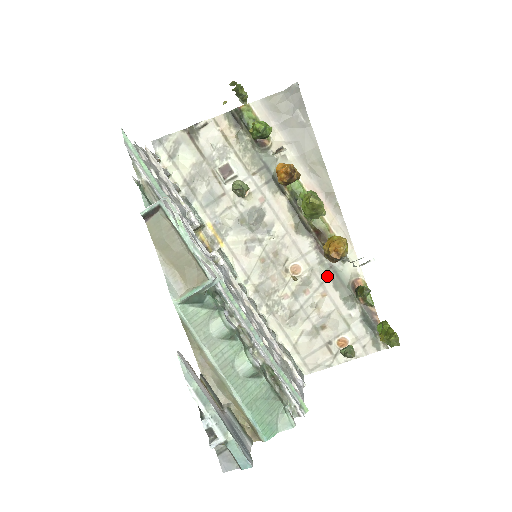
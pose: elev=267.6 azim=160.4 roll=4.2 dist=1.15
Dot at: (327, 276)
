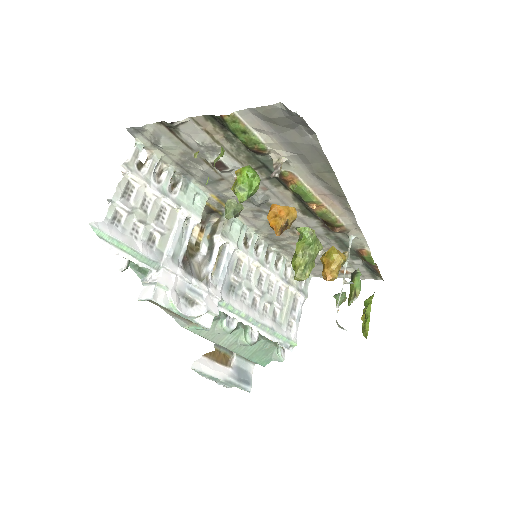
Dot at: (333, 242)
